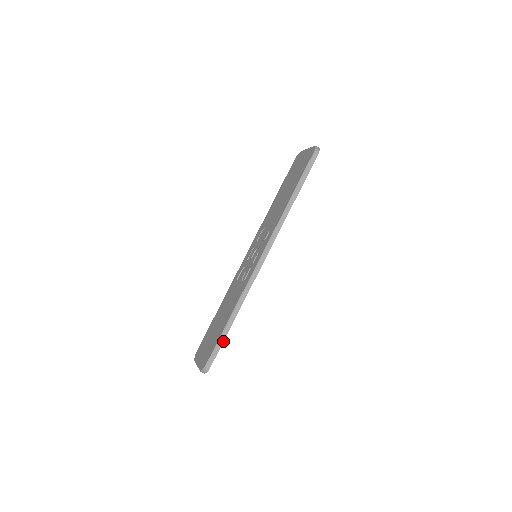
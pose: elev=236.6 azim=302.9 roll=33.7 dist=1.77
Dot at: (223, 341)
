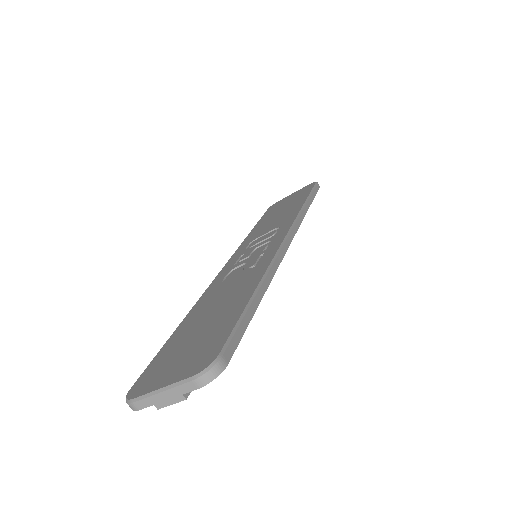
Dot at: (248, 322)
